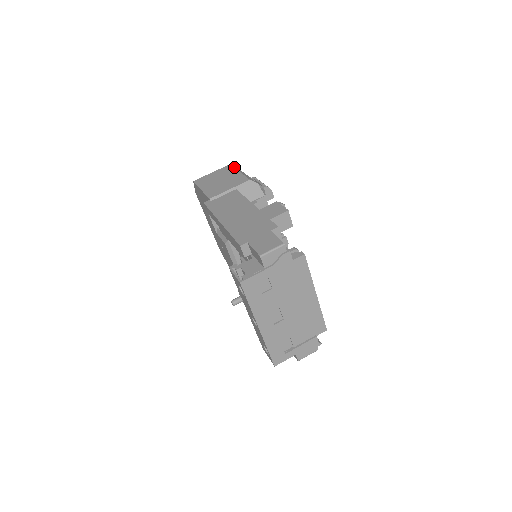
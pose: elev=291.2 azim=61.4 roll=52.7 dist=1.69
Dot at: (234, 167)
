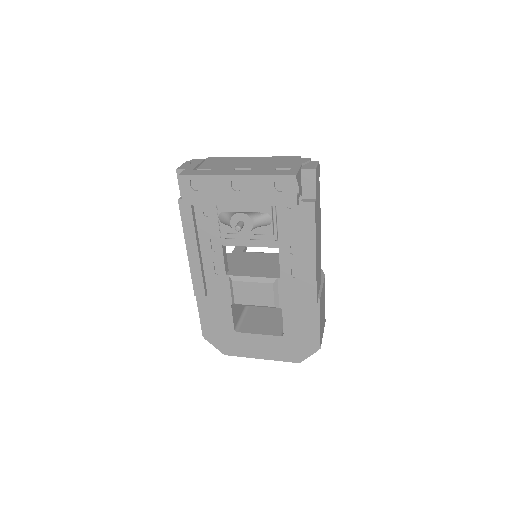
Dot at: occluded
